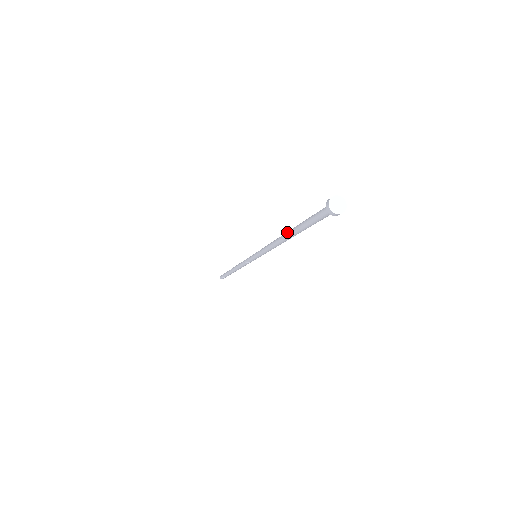
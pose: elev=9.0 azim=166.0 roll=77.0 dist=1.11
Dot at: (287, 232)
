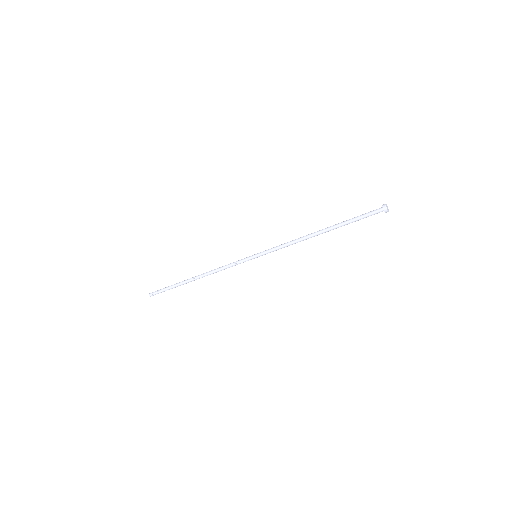
Dot at: occluded
